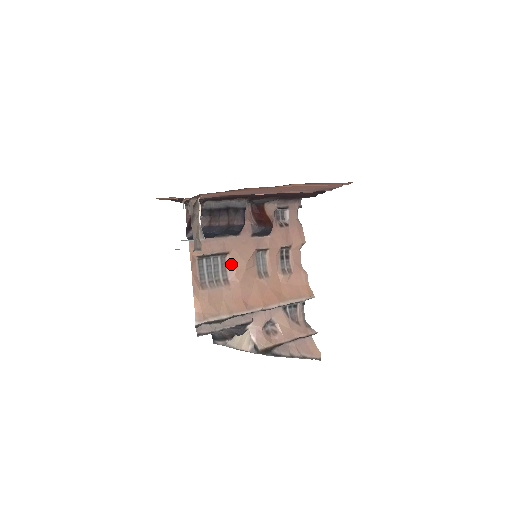
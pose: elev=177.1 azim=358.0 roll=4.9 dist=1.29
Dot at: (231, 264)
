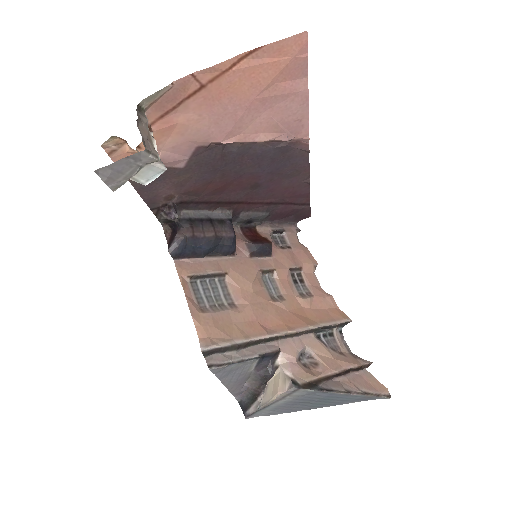
Dot at: (233, 286)
